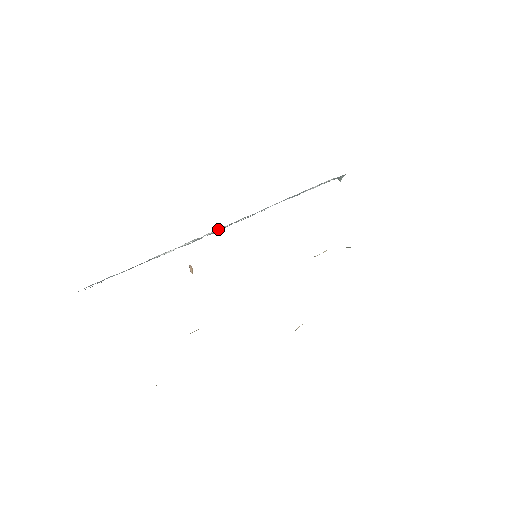
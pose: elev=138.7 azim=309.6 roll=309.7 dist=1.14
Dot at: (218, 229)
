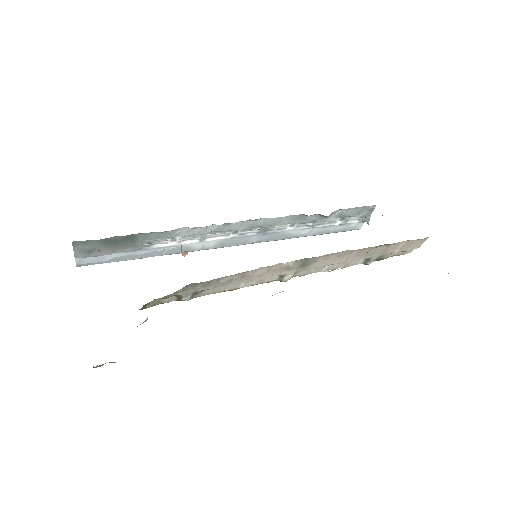
Dot at: (224, 237)
